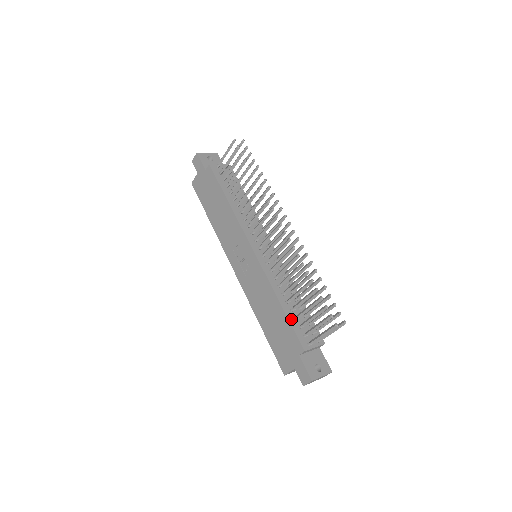
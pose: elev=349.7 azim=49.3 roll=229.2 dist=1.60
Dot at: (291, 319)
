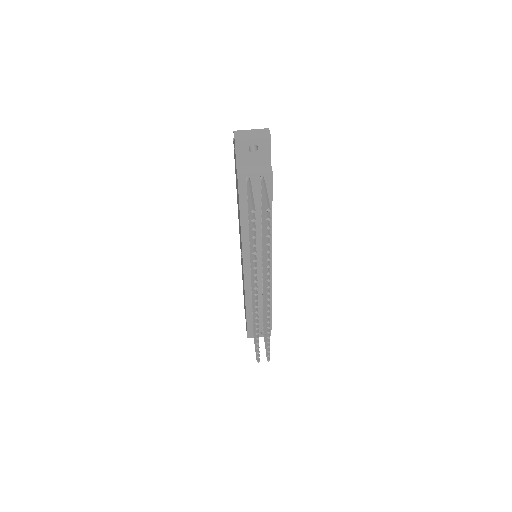
Dot at: (249, 316)
